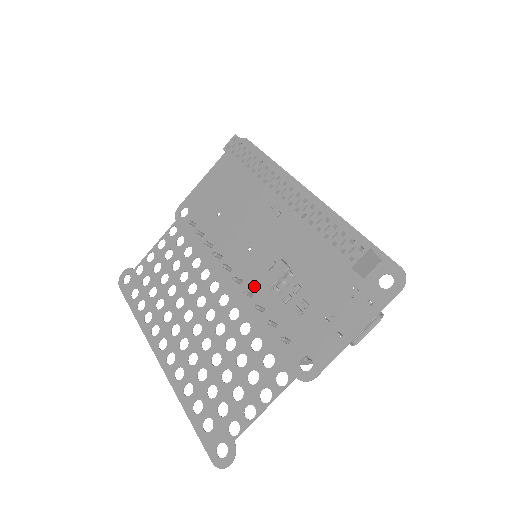
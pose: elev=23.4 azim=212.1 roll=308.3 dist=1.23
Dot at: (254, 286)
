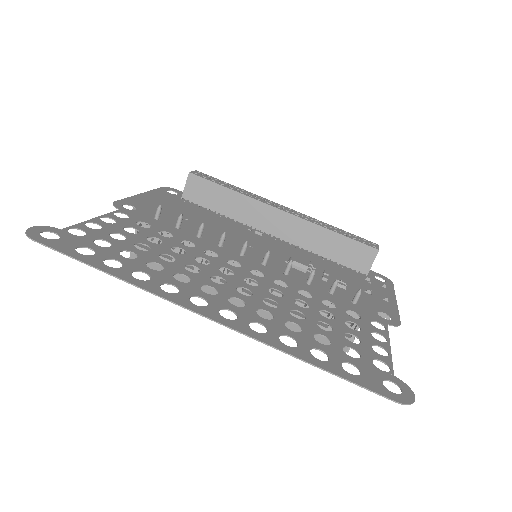
Dot at: (283, 268)
